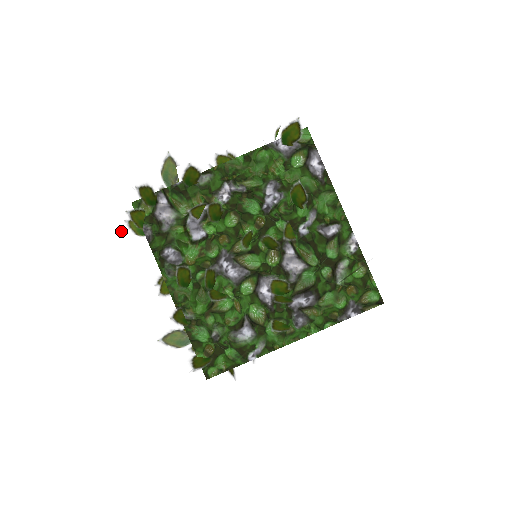
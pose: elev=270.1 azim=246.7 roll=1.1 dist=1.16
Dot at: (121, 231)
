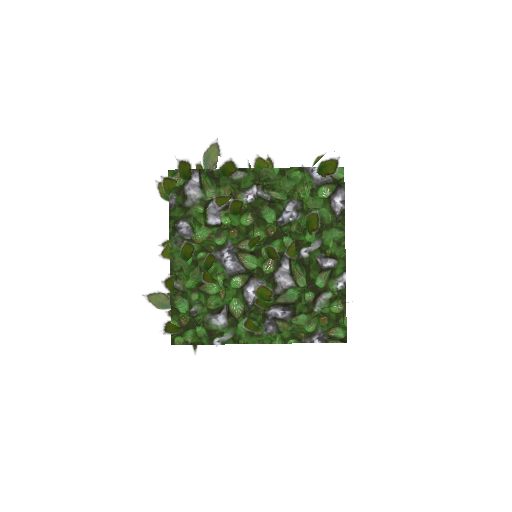
Dot at: (149, 188)
